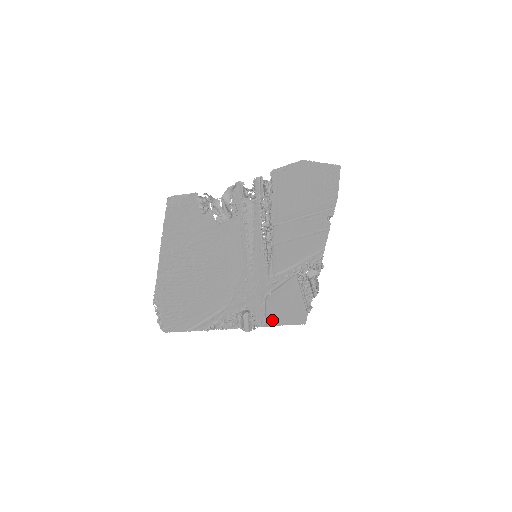
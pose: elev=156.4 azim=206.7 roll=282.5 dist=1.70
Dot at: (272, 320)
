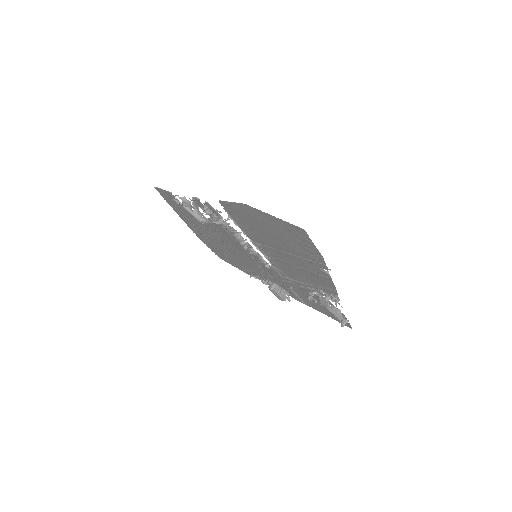
Dot at: (310, 304)
